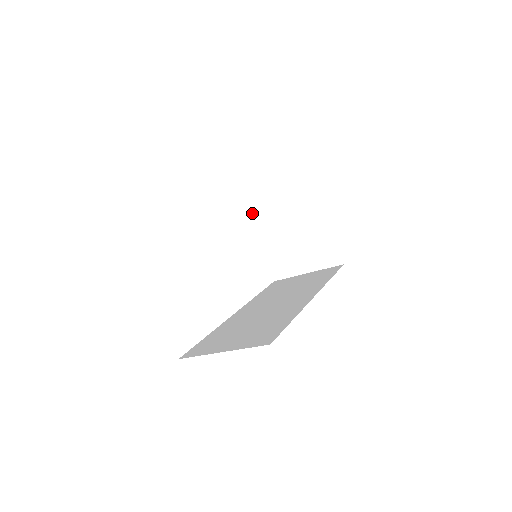
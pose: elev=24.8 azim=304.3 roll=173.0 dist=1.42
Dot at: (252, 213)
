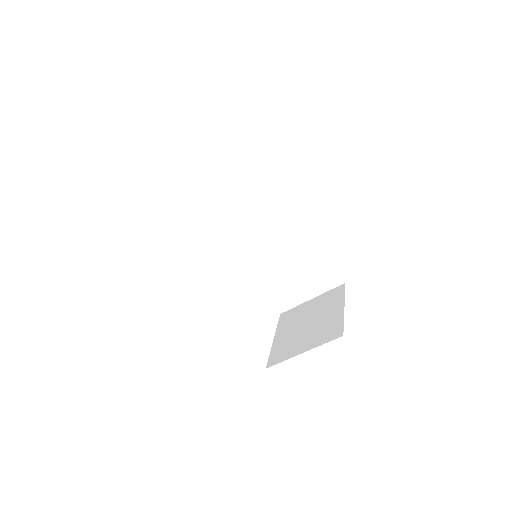
Dot at: (280, 320)
